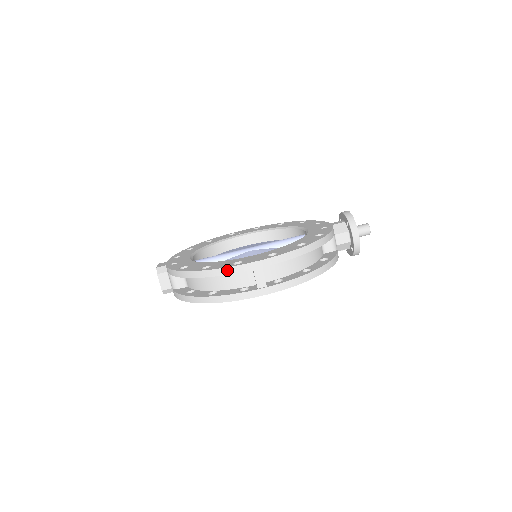
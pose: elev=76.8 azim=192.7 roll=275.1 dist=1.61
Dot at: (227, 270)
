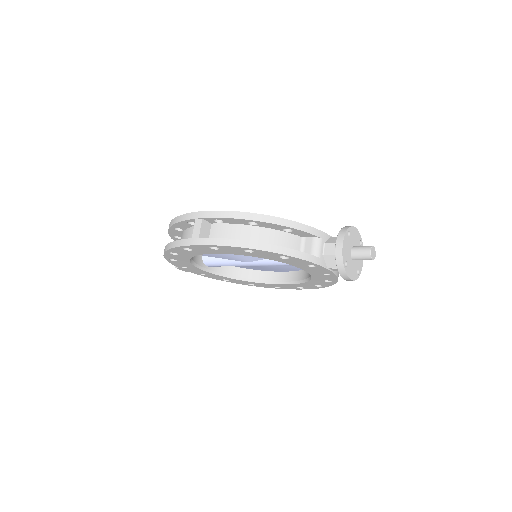
Dot at: (180, 218)
